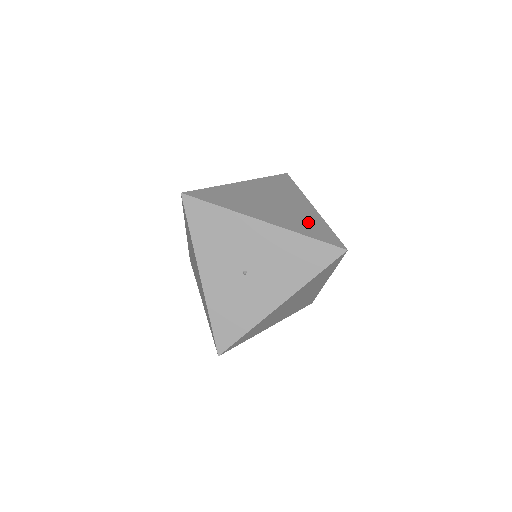
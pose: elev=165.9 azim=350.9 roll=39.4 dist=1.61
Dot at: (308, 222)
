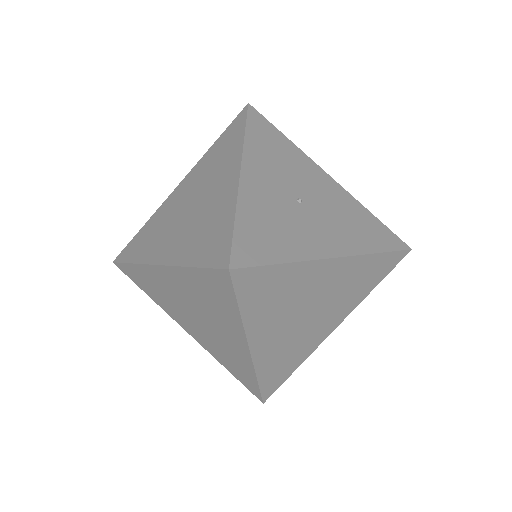
Dot at: occluded
